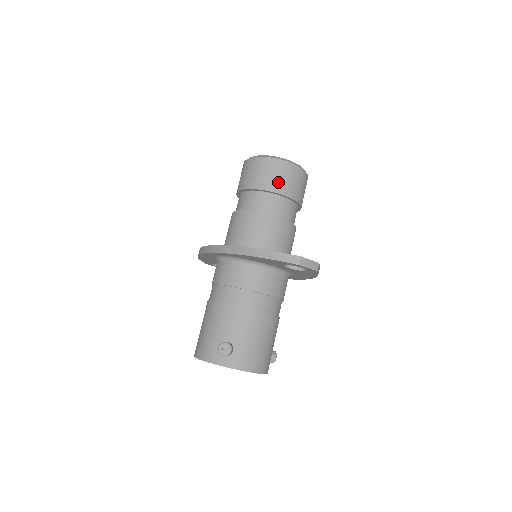
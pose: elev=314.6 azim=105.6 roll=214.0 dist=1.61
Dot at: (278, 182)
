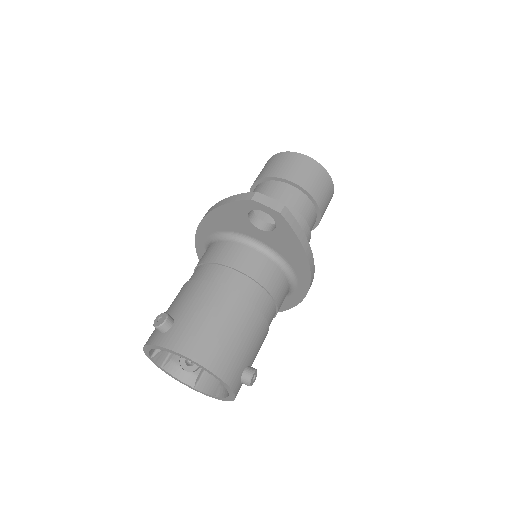
Dot at: (280, 169)
